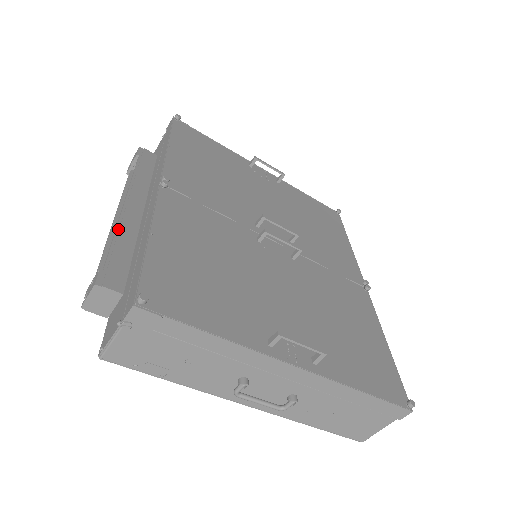
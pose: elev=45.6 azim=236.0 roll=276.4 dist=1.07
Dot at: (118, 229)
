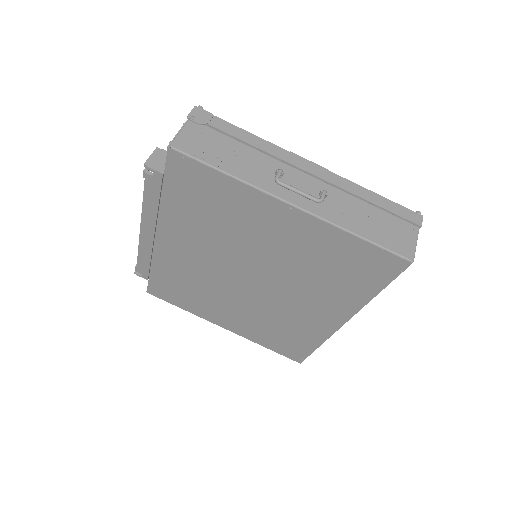
Dot at: occluded
